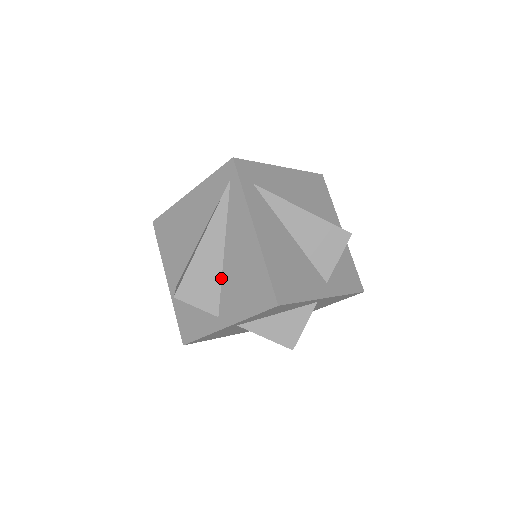
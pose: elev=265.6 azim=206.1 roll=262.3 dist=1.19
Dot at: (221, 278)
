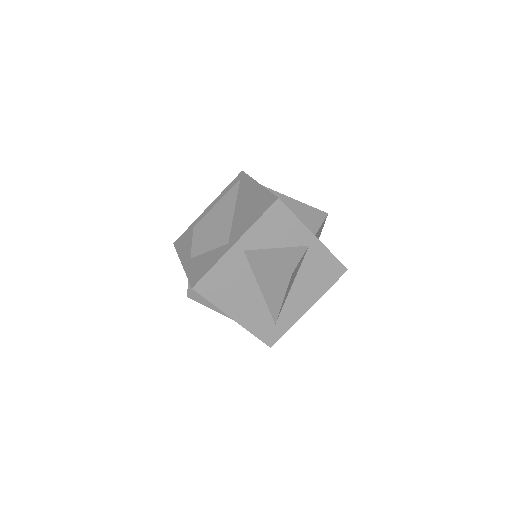
Dot at: (232, 222)
